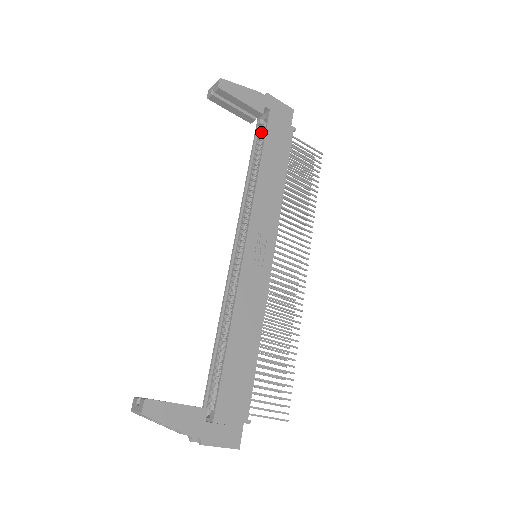
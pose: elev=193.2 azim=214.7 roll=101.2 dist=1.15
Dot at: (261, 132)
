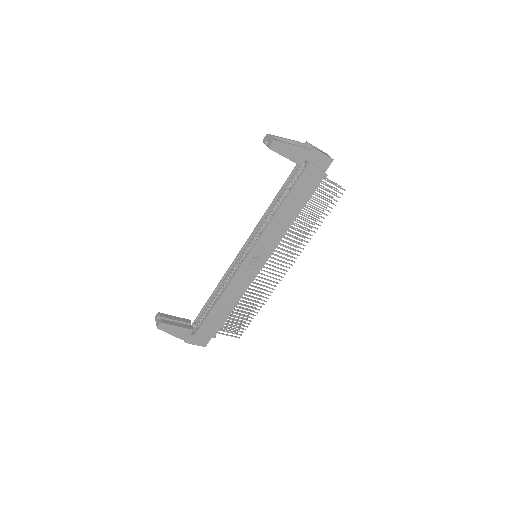
Dot at: (298, 171)
